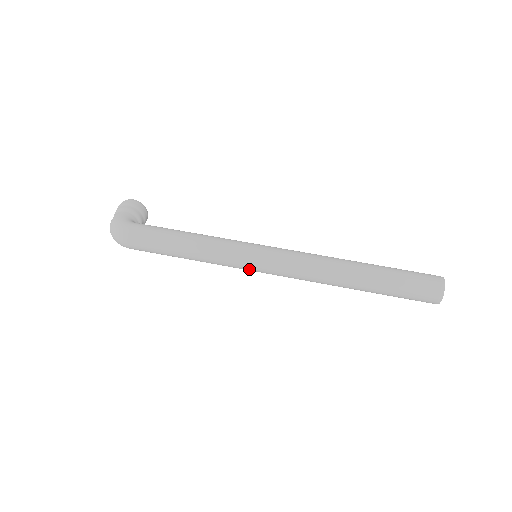
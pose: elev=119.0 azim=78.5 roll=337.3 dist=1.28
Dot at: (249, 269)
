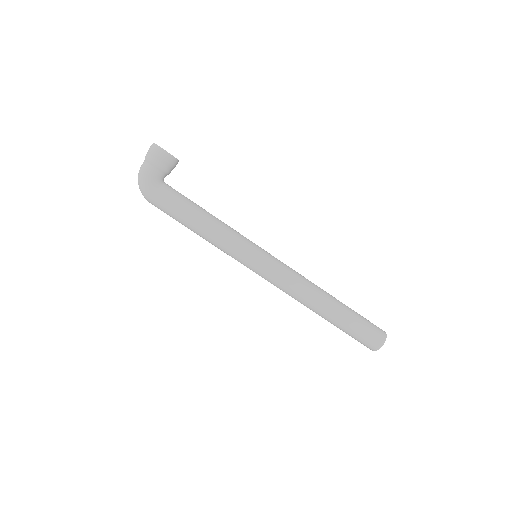
Dot at: occluded
